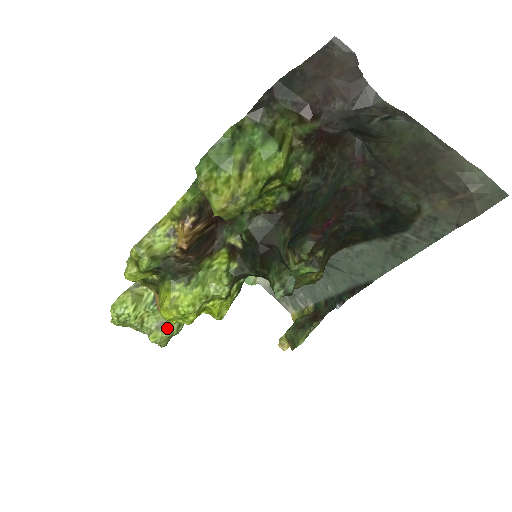
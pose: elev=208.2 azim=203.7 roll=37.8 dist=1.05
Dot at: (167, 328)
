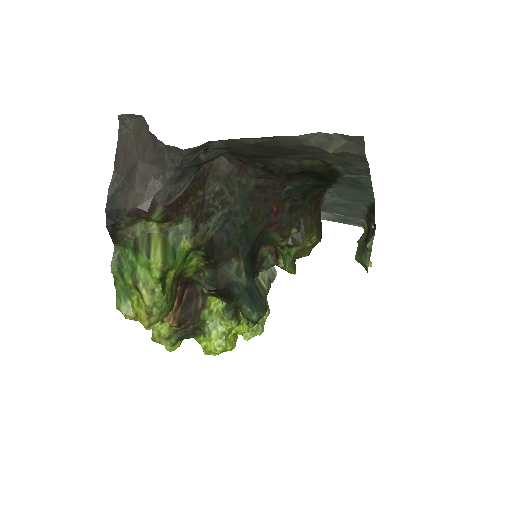
Dot at: occluded
